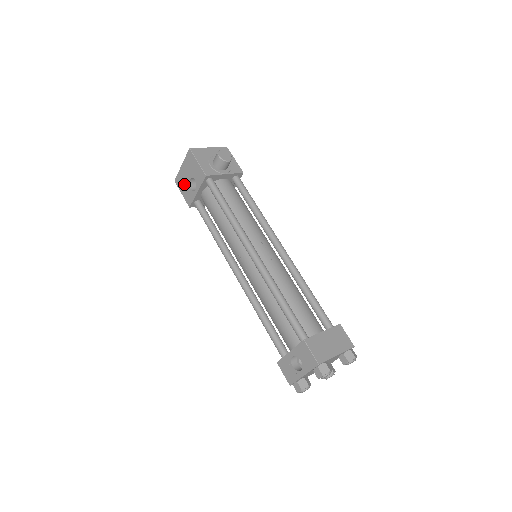
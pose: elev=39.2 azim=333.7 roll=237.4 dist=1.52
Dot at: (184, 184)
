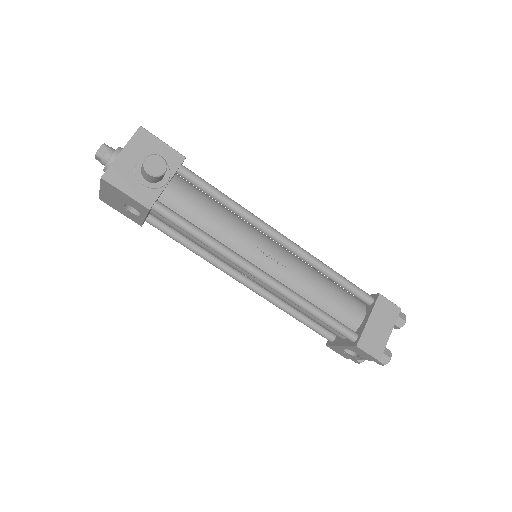
Dot at: (118, 206)
